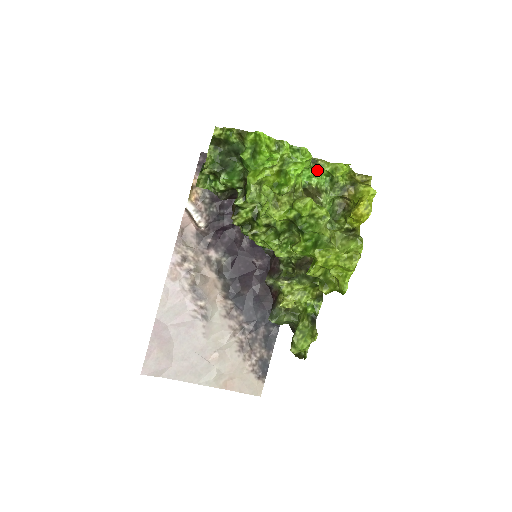
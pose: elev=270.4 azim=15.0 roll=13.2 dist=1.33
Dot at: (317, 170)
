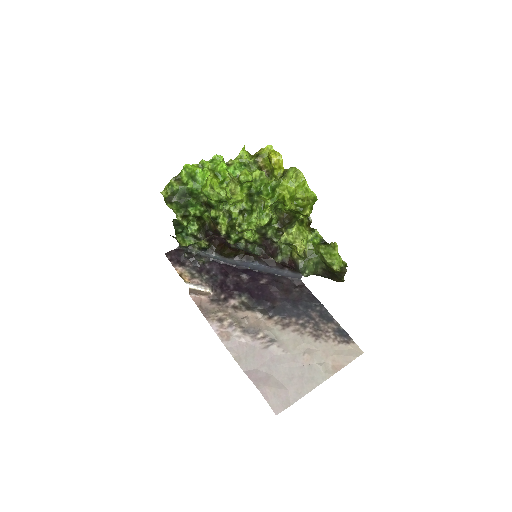
Dot at: (233, 166)
